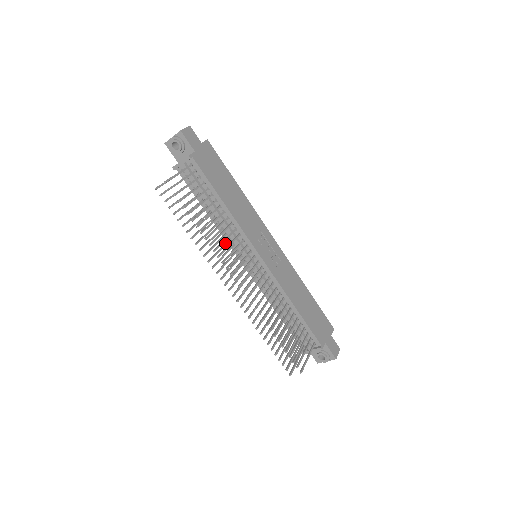
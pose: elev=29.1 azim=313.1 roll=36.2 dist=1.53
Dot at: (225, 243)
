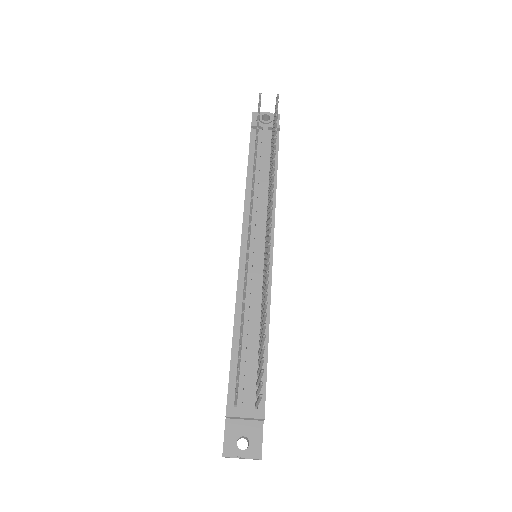
Dot at: occluded
